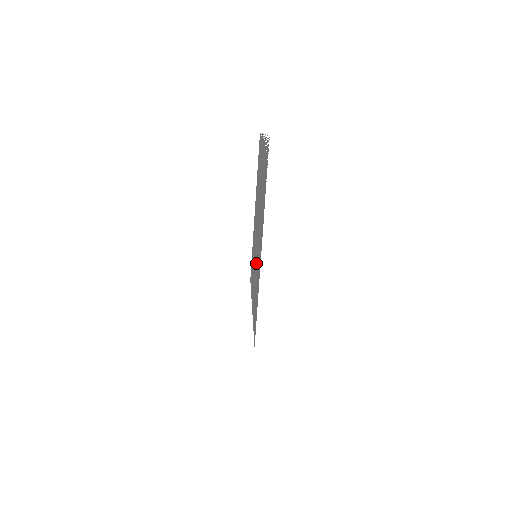
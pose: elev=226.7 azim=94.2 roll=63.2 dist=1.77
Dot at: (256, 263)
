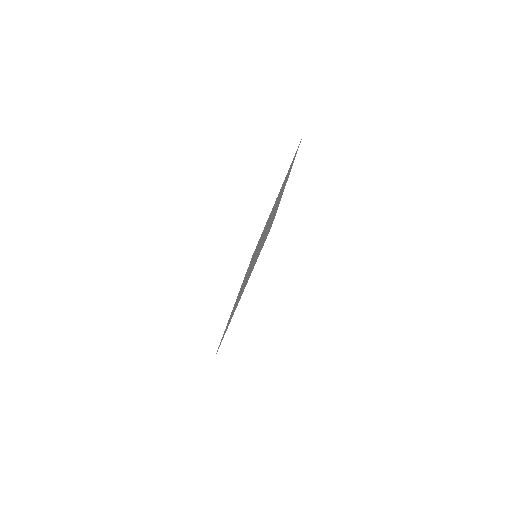
Dot at: occluded
